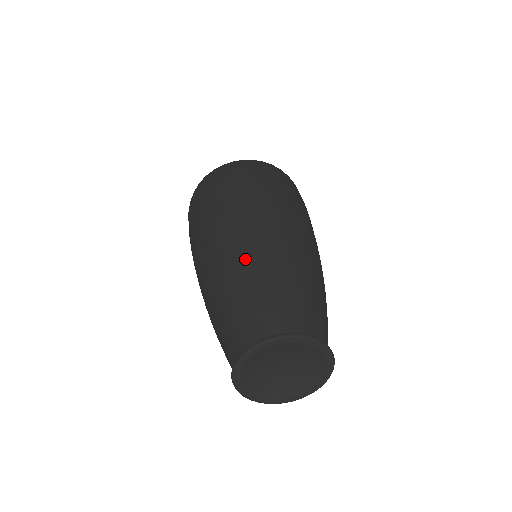
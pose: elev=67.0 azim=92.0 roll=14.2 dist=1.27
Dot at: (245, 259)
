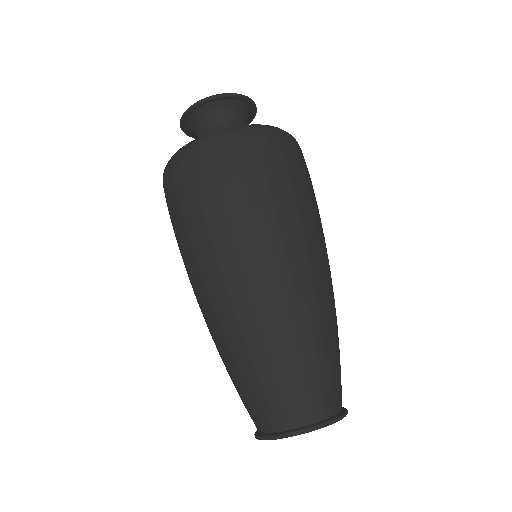
Dot at: (235, 340)
